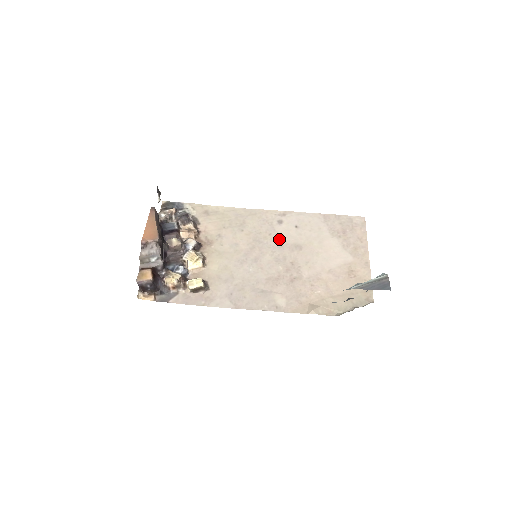
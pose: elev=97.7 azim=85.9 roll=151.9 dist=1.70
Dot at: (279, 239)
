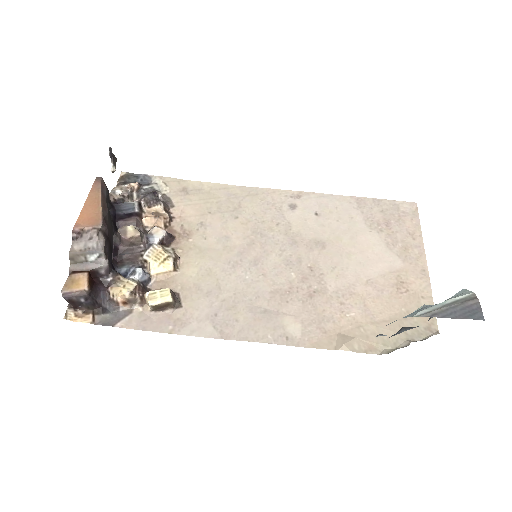
Dot at: (291, 231)
